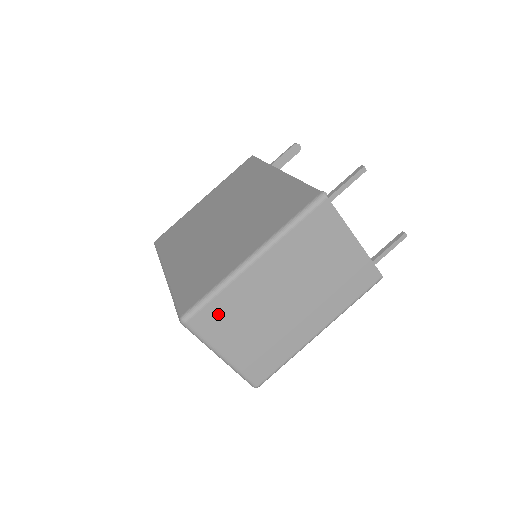
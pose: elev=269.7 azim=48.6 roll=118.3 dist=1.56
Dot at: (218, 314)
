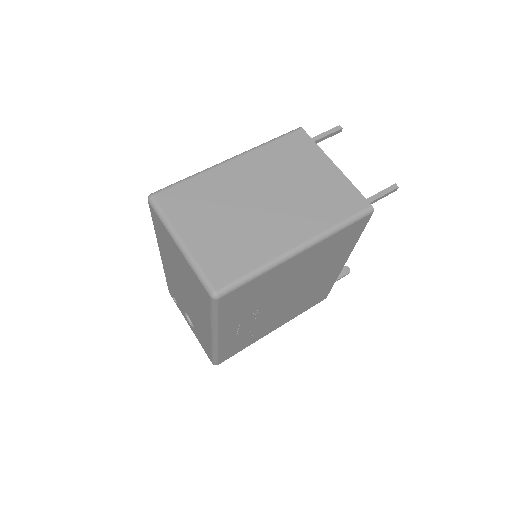
Dot at: (186, 196)
